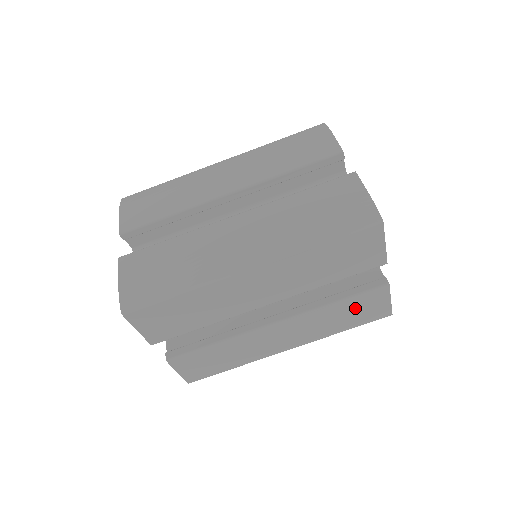
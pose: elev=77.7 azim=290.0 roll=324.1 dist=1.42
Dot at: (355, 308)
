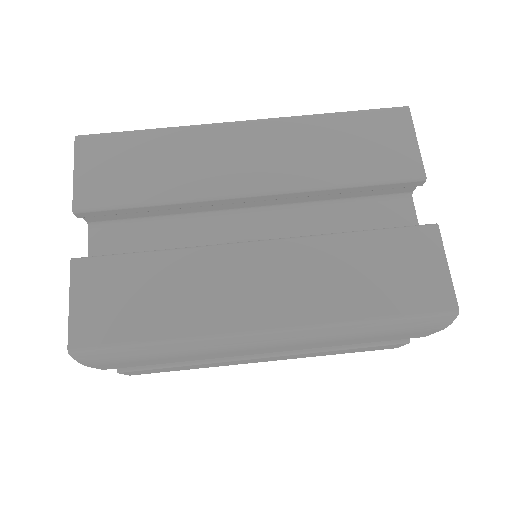
Dot at: (386, 260)
